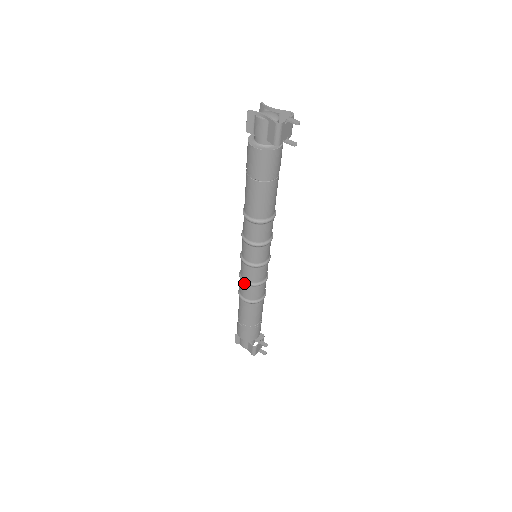
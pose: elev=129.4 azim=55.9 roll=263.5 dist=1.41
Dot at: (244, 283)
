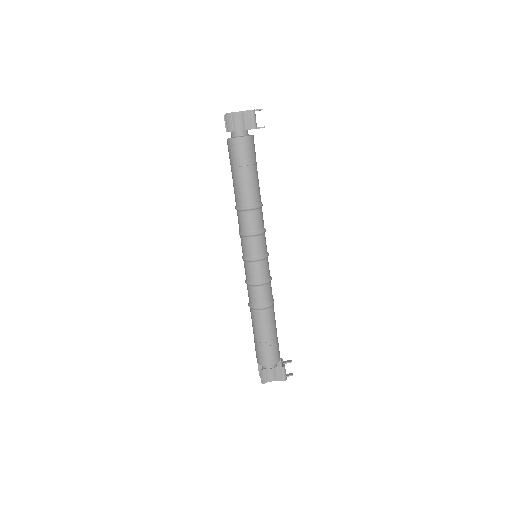
Dot at: (258, 286)
